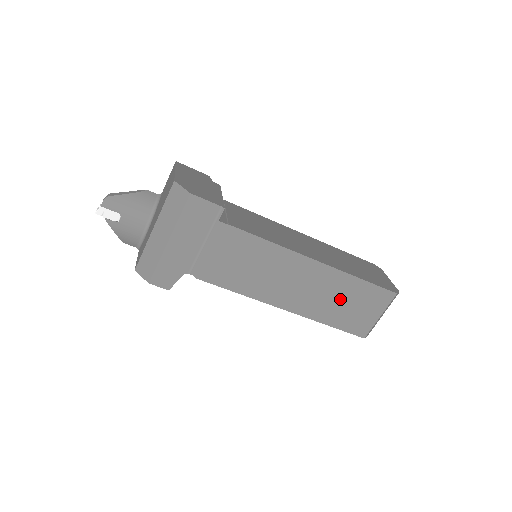
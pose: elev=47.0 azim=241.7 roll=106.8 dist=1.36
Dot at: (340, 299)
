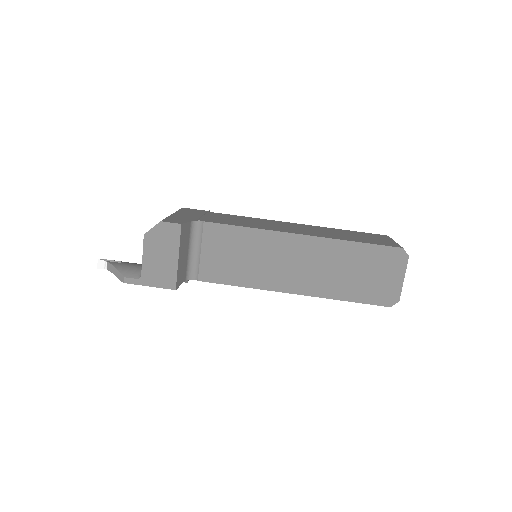
Dot at: occluded
